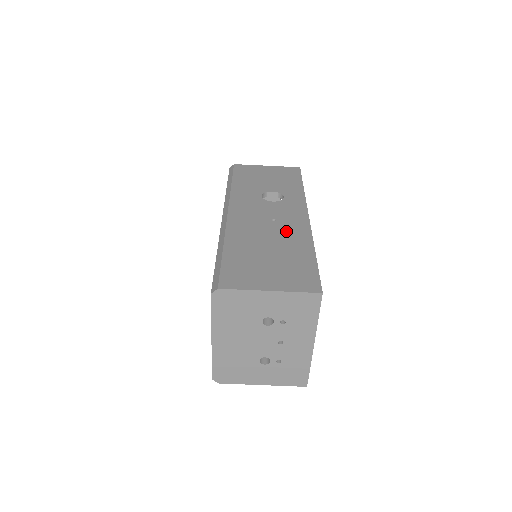
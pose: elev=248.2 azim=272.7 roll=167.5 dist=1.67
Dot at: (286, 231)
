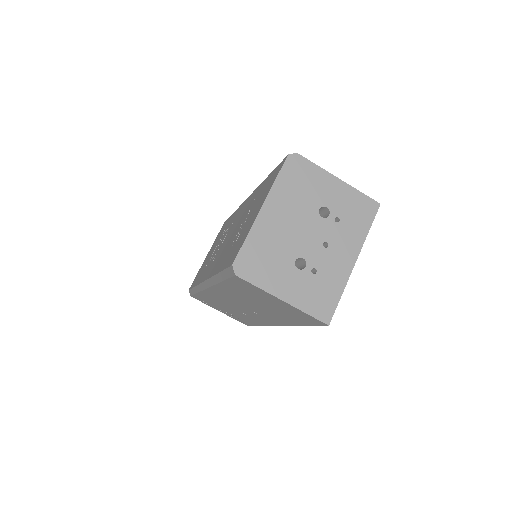
Dot at: occluded
